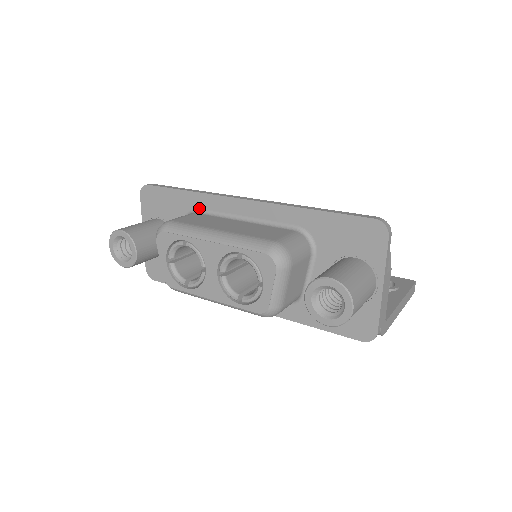
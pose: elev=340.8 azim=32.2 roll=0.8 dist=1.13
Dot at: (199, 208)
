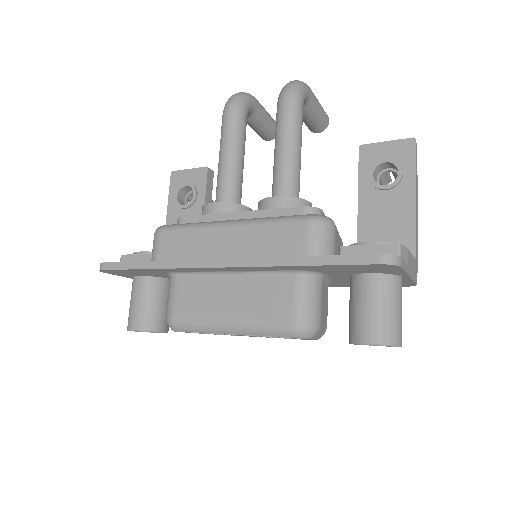
Dot at: (176, 272)
